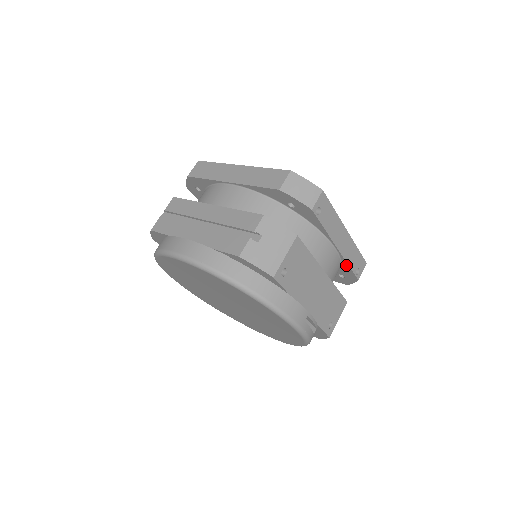
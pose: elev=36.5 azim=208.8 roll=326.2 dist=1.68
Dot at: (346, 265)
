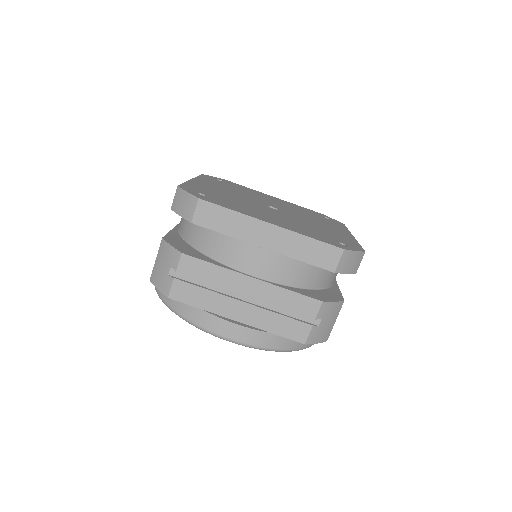
Dot at: occluded
